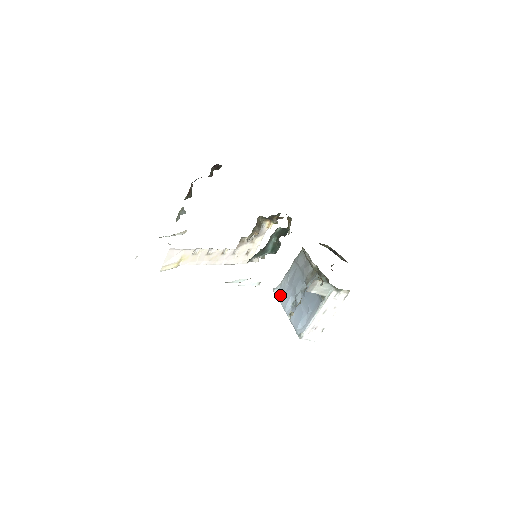
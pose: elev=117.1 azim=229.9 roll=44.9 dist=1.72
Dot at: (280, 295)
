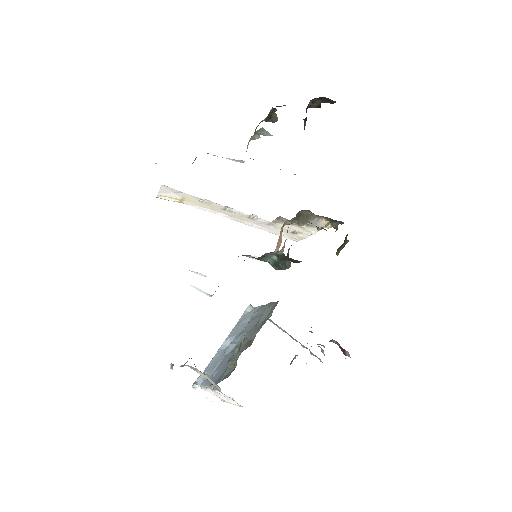
Dot at: (241, 320)
